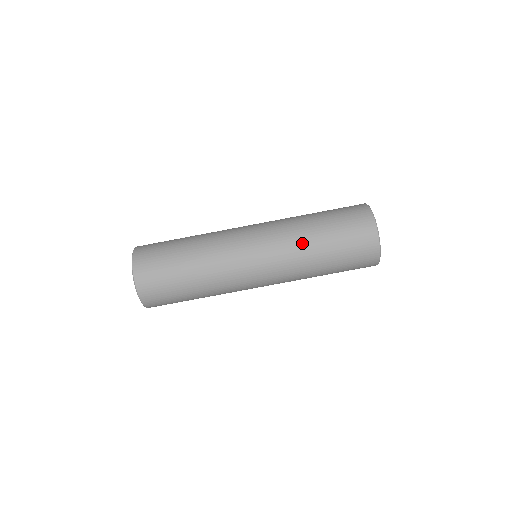
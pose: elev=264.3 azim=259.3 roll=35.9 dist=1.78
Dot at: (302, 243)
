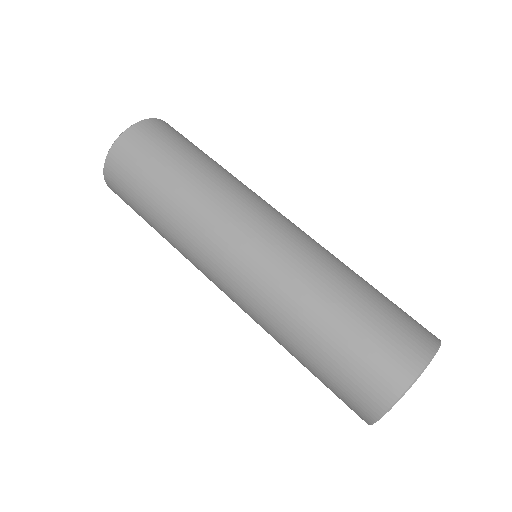
Dot at: (311, 285)
